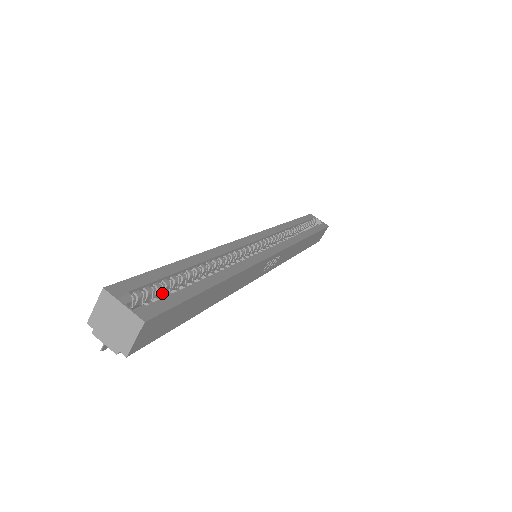
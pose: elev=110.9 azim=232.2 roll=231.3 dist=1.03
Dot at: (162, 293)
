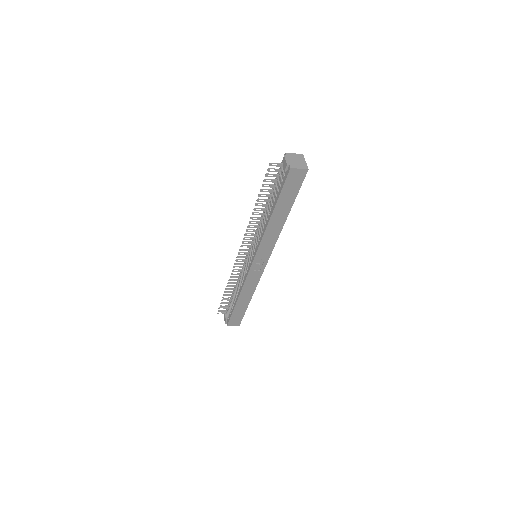
Dot at: occluded
